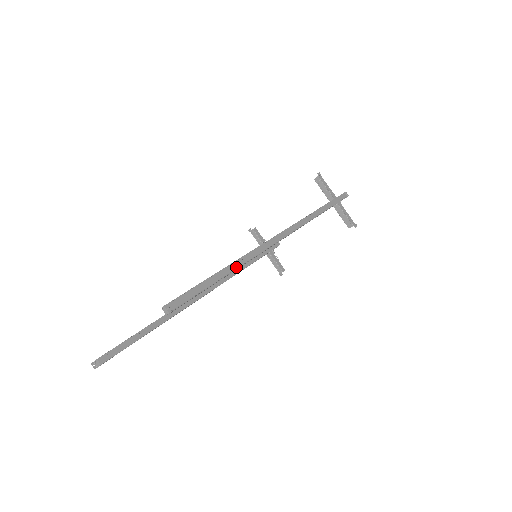
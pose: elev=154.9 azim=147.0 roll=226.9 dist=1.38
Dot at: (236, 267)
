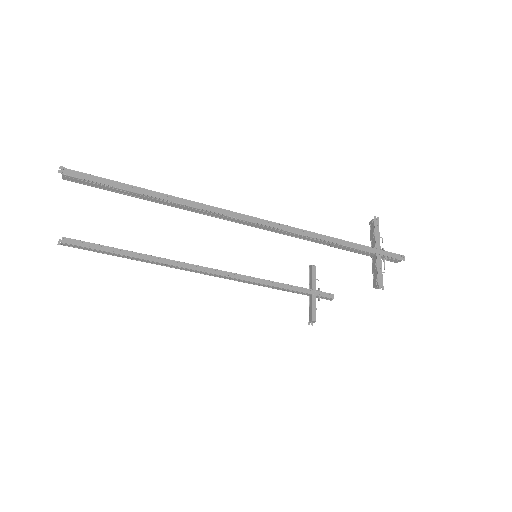
Dot at: (166, 199)
